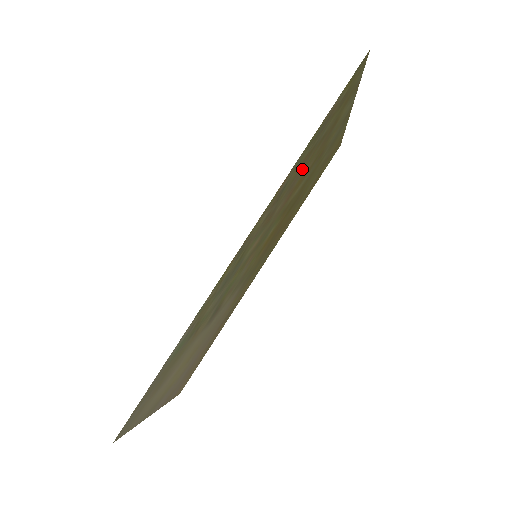
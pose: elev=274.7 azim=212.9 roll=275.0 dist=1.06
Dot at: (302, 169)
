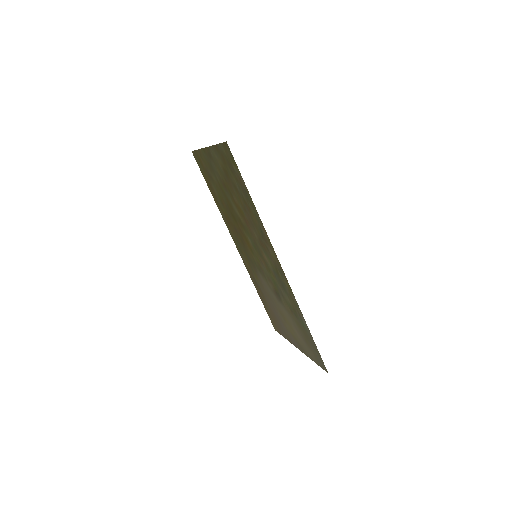
Dot at: (246, 211)
